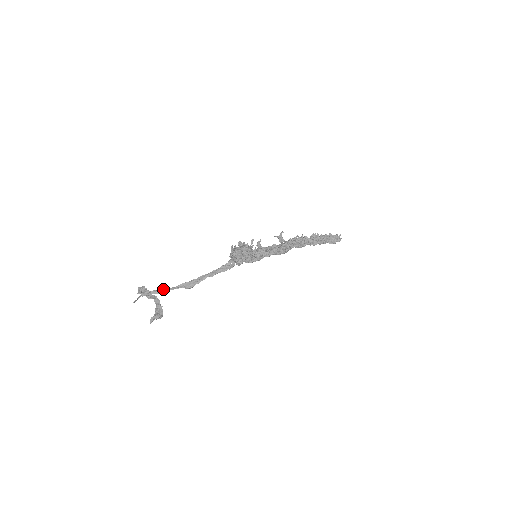
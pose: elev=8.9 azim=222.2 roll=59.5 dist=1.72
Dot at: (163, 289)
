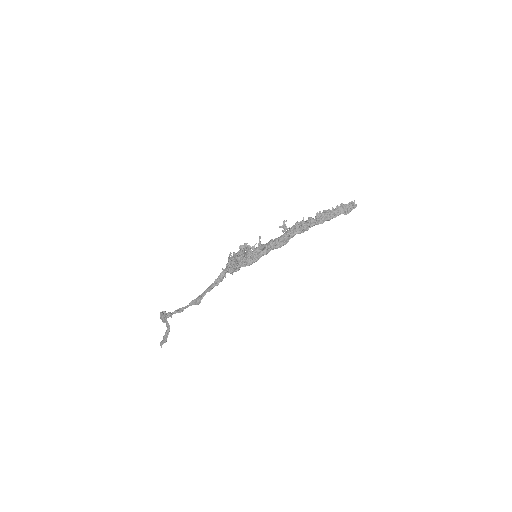
Dot at: (181, 308)
